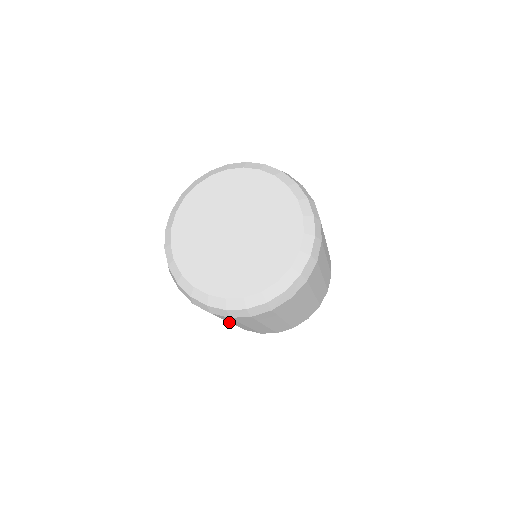
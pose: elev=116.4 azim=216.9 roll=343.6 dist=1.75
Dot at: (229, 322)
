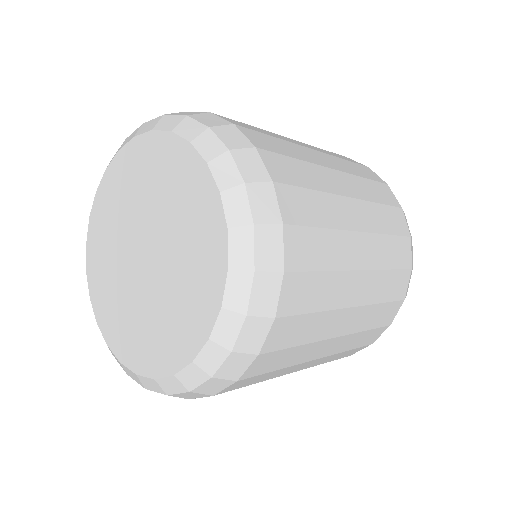
Dot at: occluded
